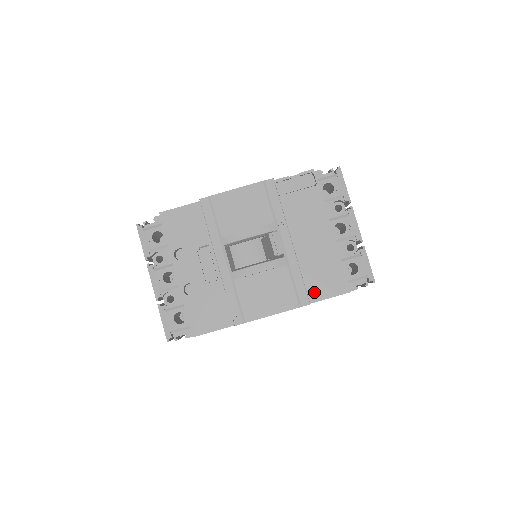
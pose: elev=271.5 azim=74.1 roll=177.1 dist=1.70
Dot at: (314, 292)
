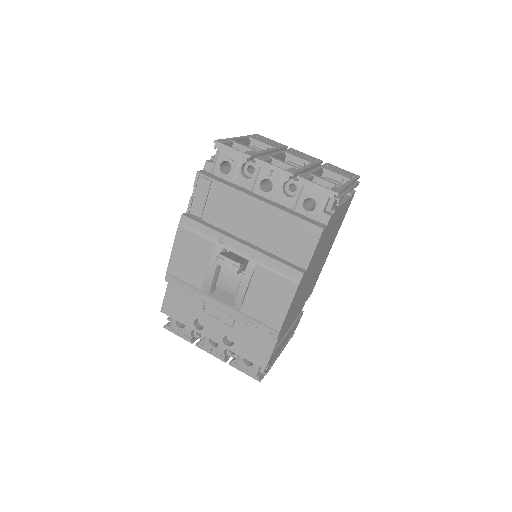
Dot at: (299, 258)
